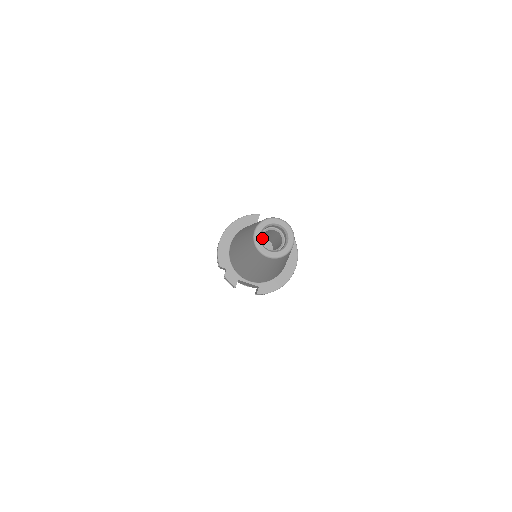
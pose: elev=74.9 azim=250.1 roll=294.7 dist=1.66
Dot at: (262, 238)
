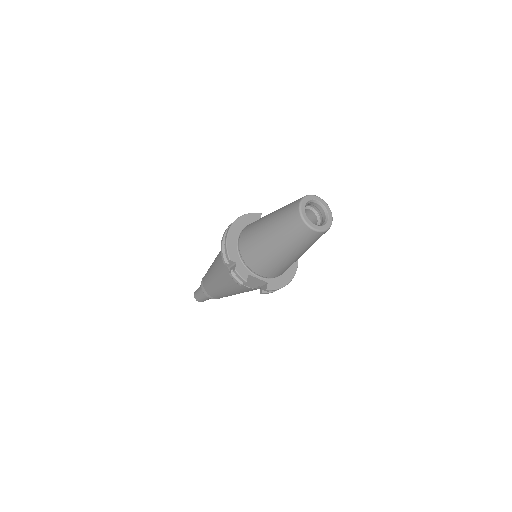
Dot at: occluded
